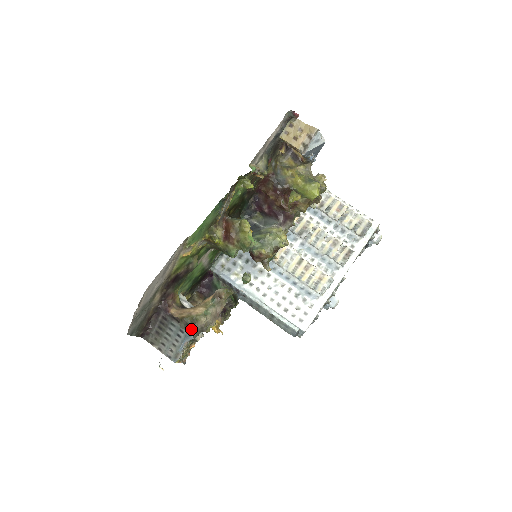
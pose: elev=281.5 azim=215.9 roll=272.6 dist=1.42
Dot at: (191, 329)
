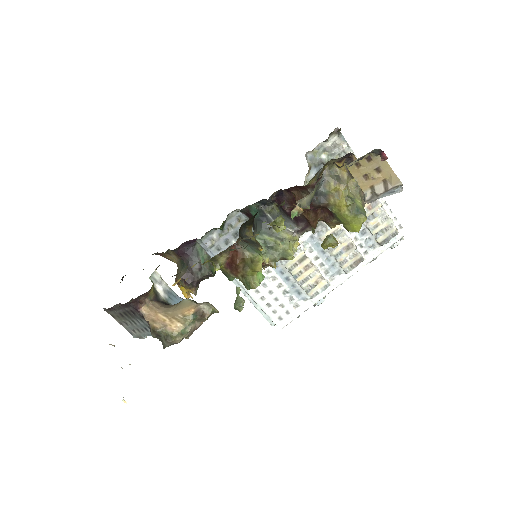
Dot at: (162, 342)
